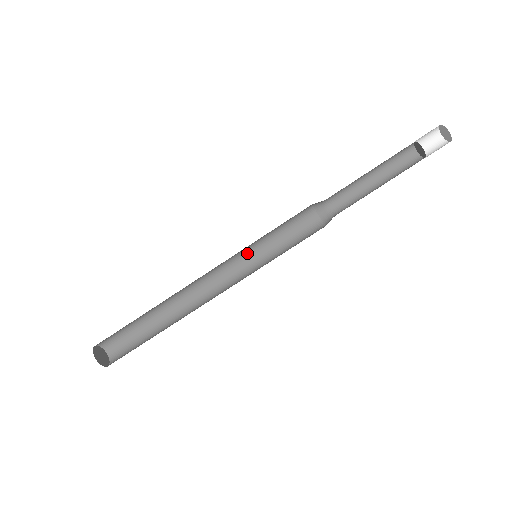
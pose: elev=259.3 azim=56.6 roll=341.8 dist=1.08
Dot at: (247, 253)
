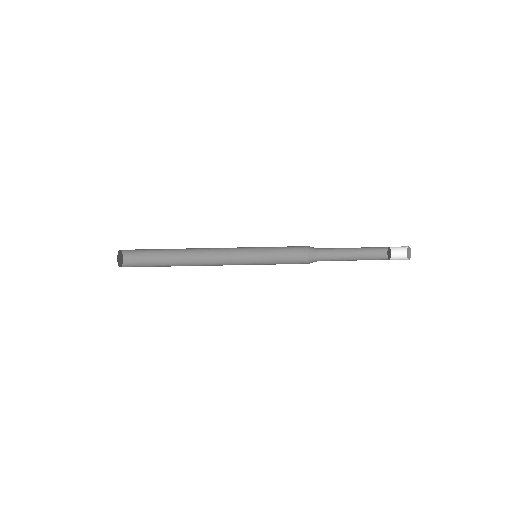
Dot at: (251, 250)
